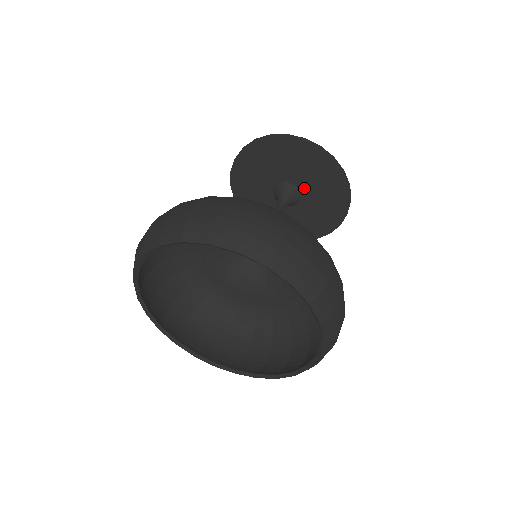
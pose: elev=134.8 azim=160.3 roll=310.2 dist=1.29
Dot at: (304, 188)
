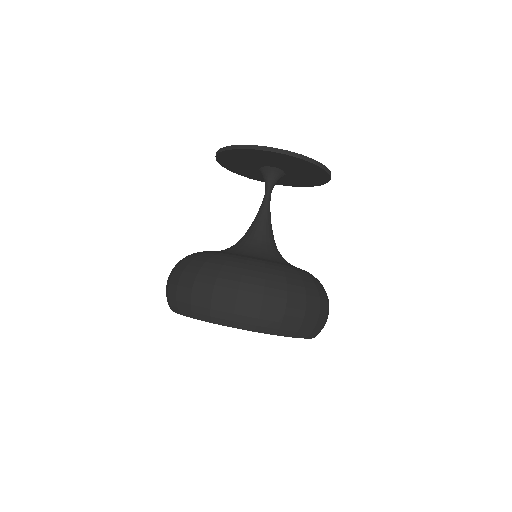
Dot at: (288, 170)
